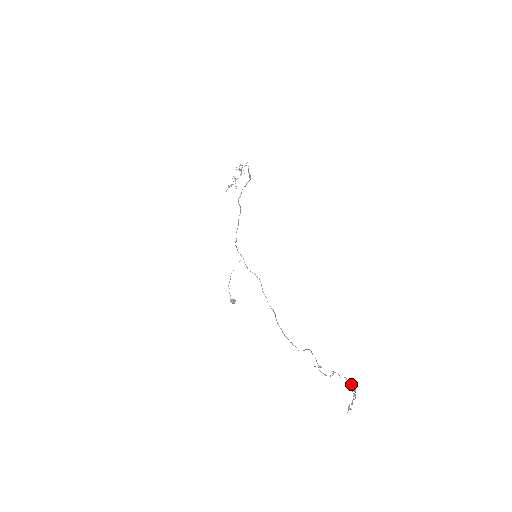
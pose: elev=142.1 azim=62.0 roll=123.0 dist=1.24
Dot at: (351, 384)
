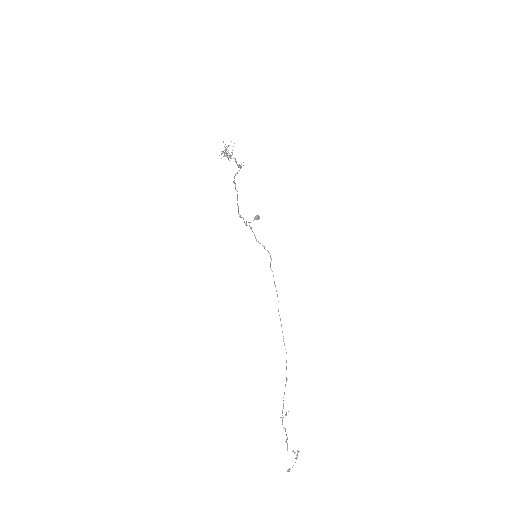
Dot at: occluded
